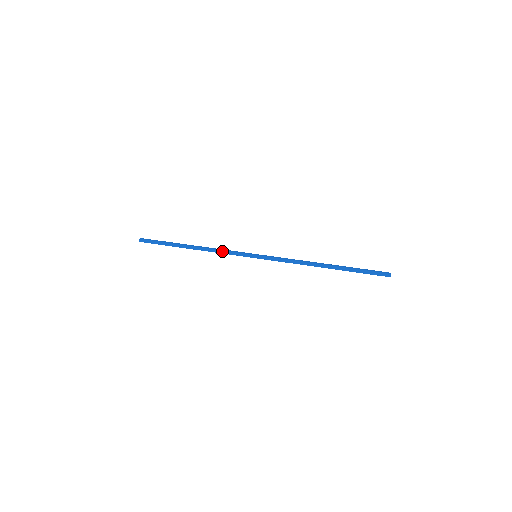
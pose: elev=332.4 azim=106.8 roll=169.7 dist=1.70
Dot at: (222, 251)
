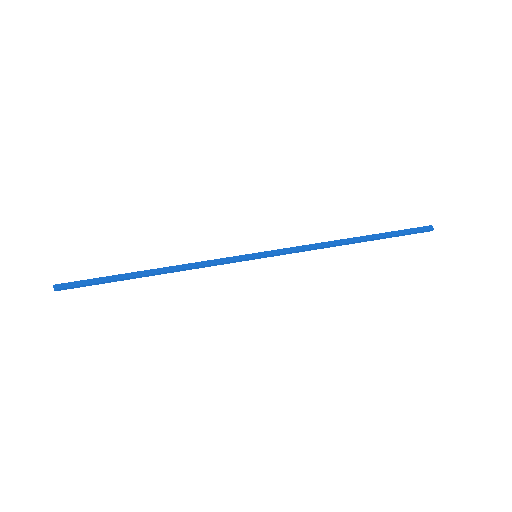
Dot at: (204, 266)
